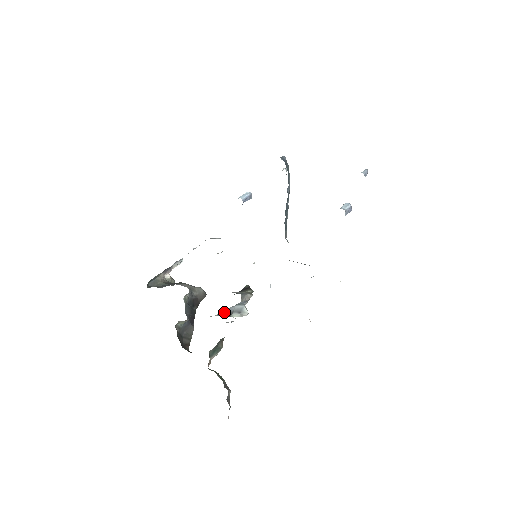
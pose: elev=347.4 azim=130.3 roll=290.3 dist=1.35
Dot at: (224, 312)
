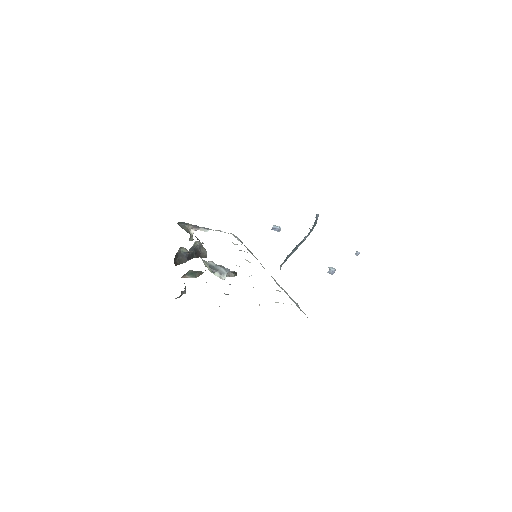
Dot at: (213, 265)
